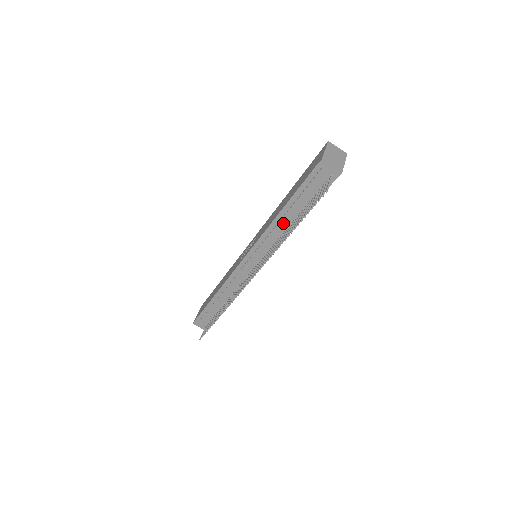
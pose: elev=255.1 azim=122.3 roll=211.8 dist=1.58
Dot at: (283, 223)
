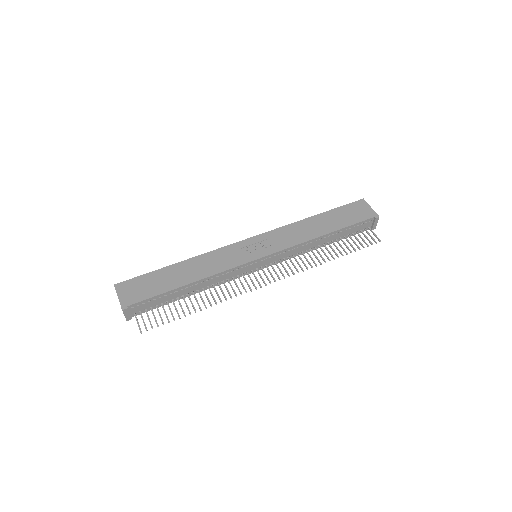
Dot at: (317, 243)
